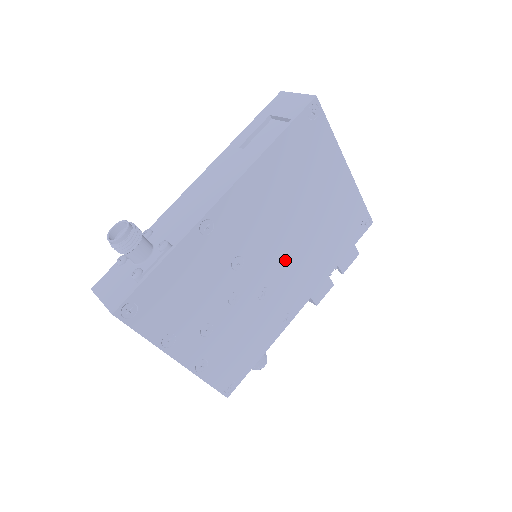
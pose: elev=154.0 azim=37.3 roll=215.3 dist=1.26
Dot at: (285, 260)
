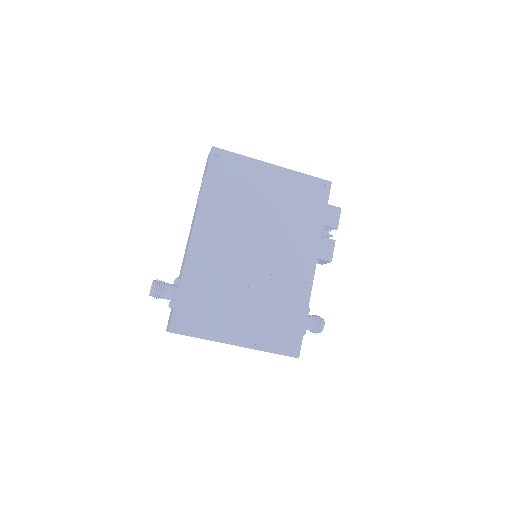
Dot at: (270, 246)
